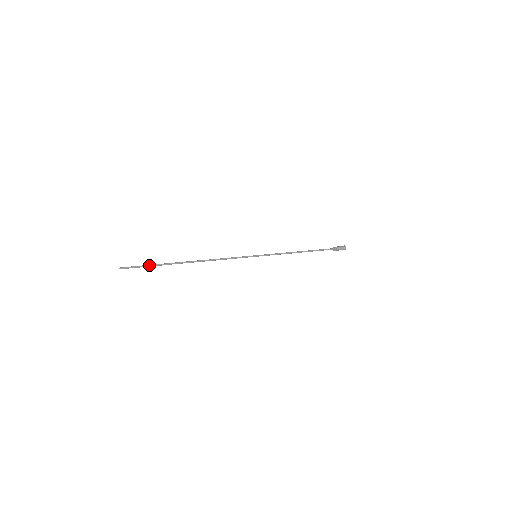
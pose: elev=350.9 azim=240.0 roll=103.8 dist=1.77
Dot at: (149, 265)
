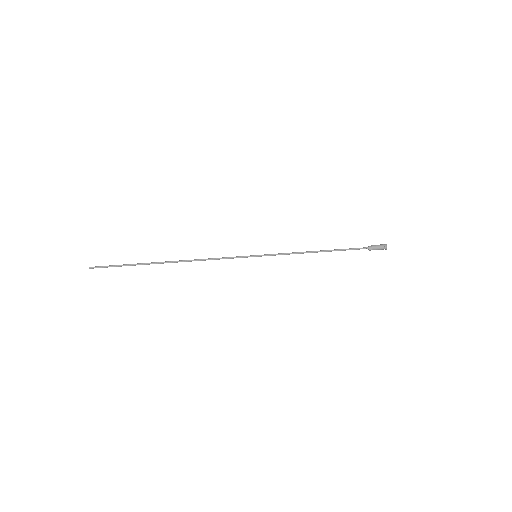
Dot at: (123, 264)
